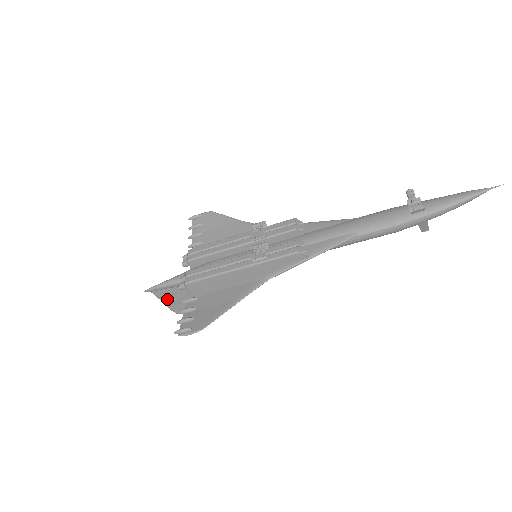
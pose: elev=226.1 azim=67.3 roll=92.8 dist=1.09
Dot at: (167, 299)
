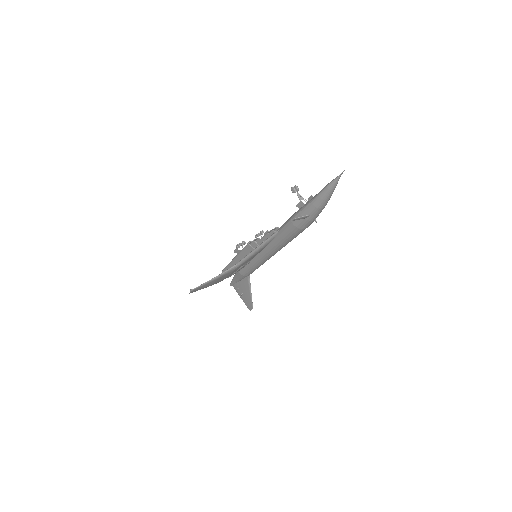
Dot at: (240, 294)
